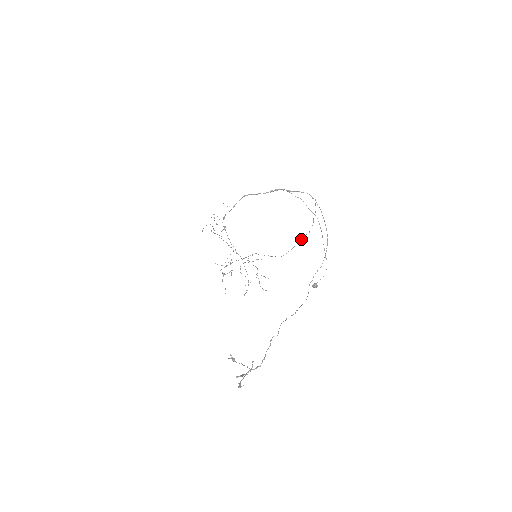
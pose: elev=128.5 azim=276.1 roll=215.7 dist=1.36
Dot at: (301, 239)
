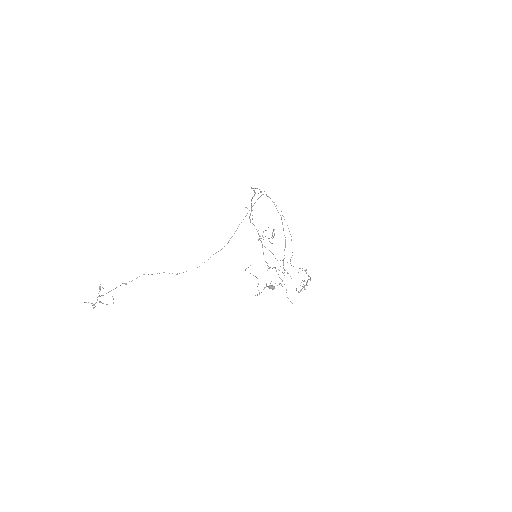
Dot at: occluded
